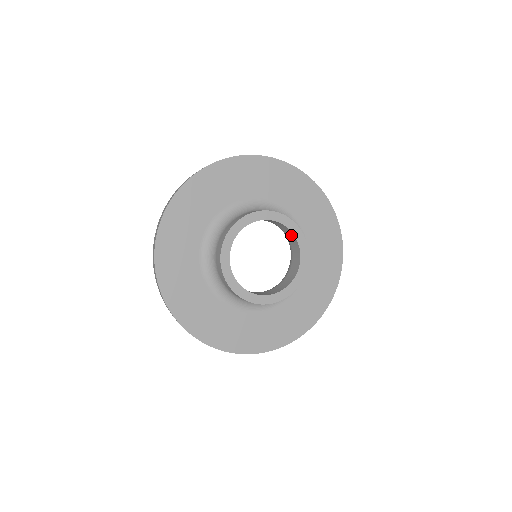
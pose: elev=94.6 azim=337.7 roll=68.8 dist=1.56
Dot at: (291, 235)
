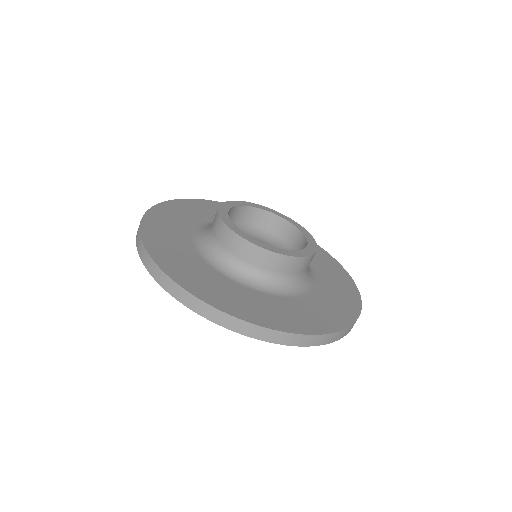
Dot at: (263, 217)
